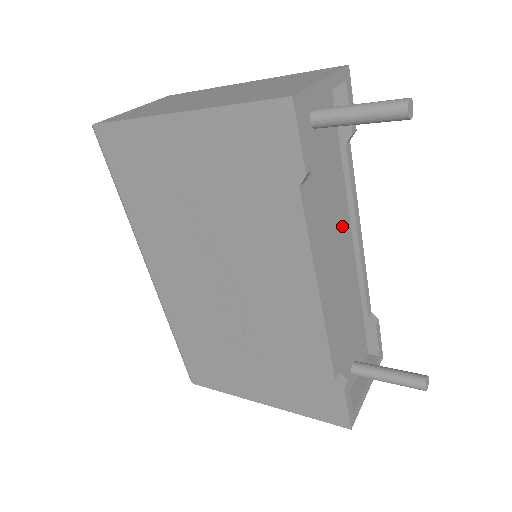
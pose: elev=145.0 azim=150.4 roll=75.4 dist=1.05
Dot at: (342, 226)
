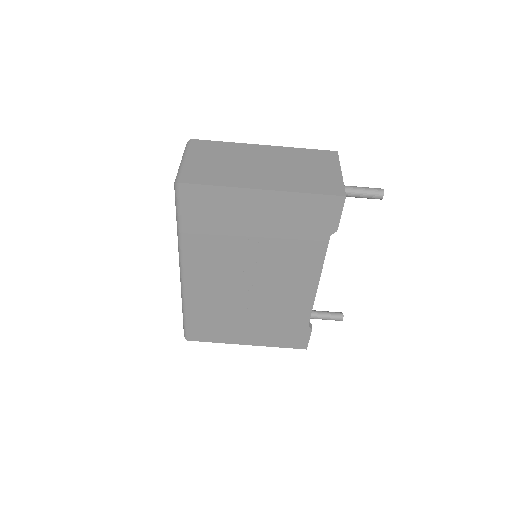
Dot at: occluded
